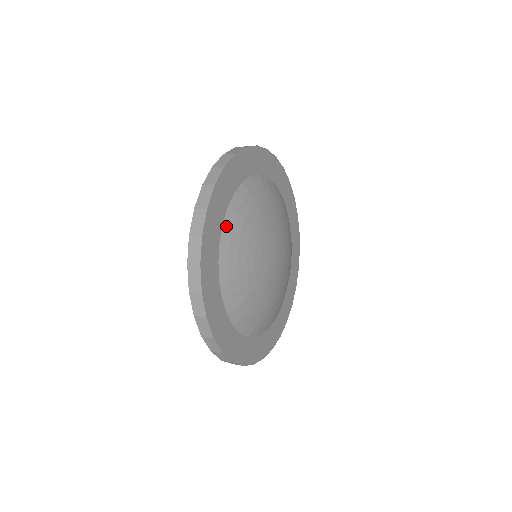
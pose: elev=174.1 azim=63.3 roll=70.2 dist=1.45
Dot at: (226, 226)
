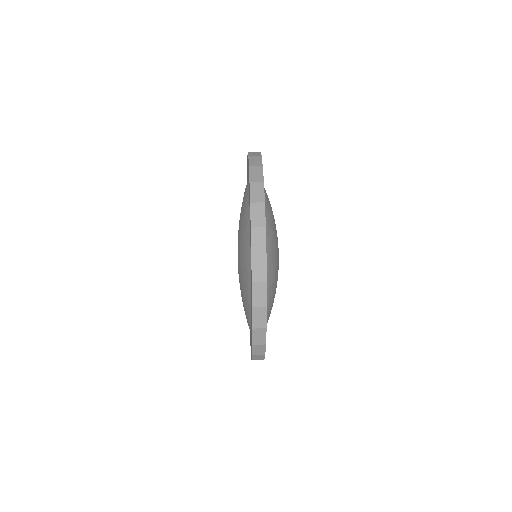
Dot at: occluded
